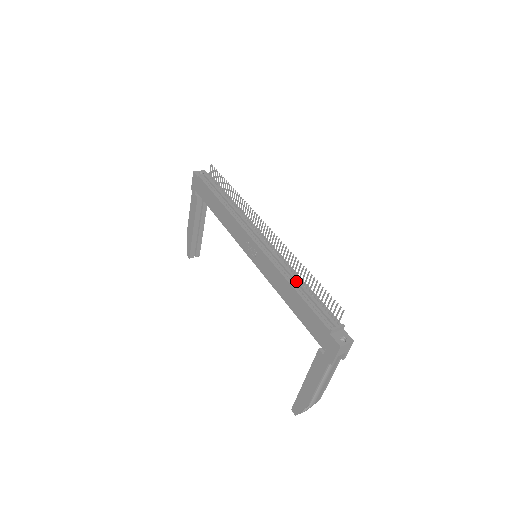
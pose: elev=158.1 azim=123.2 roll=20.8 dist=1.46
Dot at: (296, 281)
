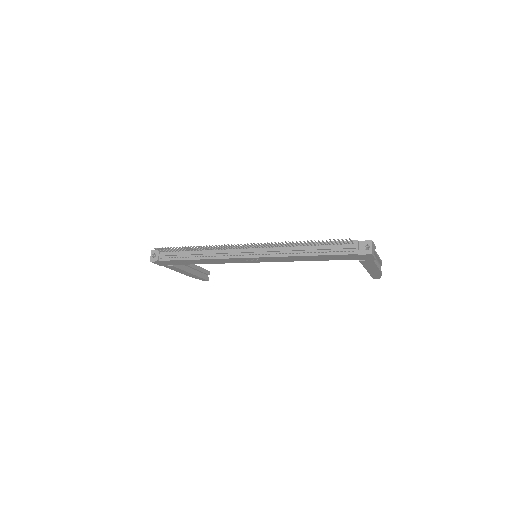
Dot at: (302, 250)
